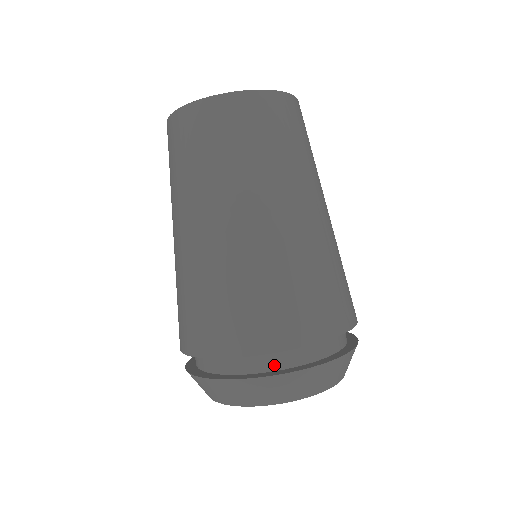
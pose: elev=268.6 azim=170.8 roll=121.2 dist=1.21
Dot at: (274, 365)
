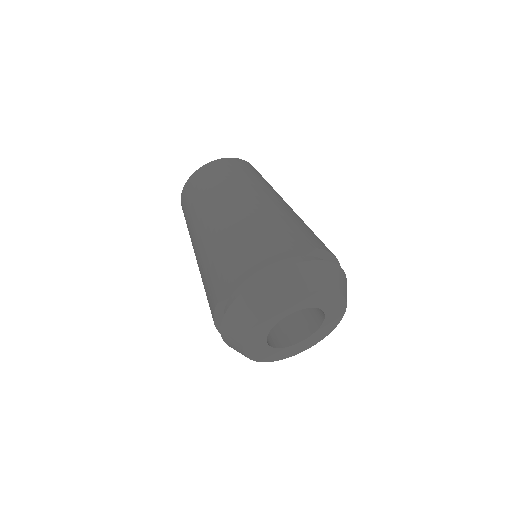
Dot at: occluded
